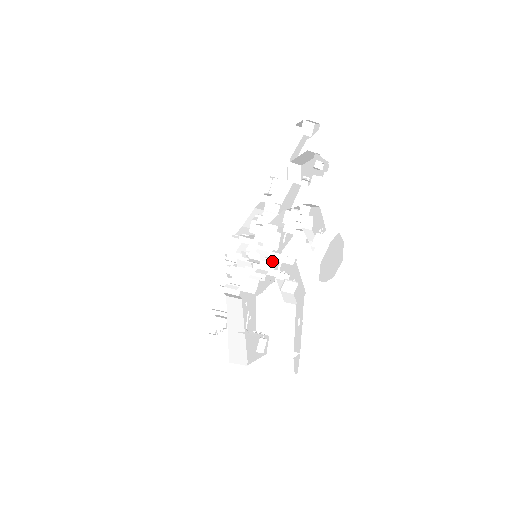
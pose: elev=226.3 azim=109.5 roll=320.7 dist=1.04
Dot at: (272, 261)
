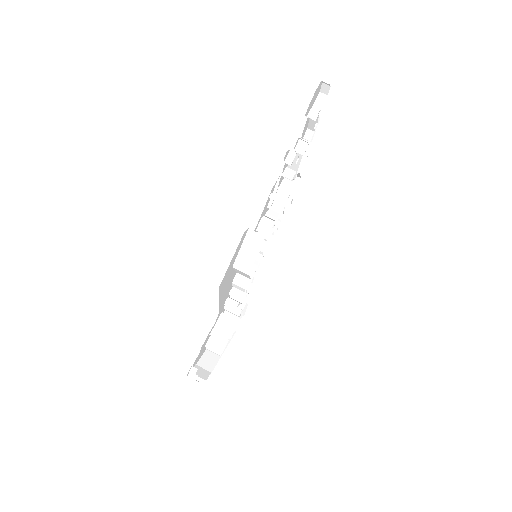
Dot at: (273, 221)
